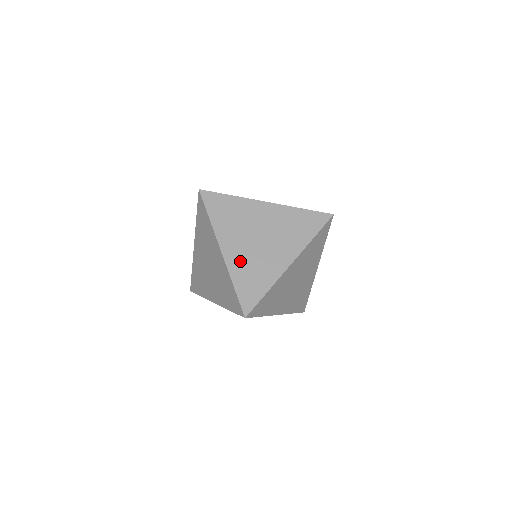
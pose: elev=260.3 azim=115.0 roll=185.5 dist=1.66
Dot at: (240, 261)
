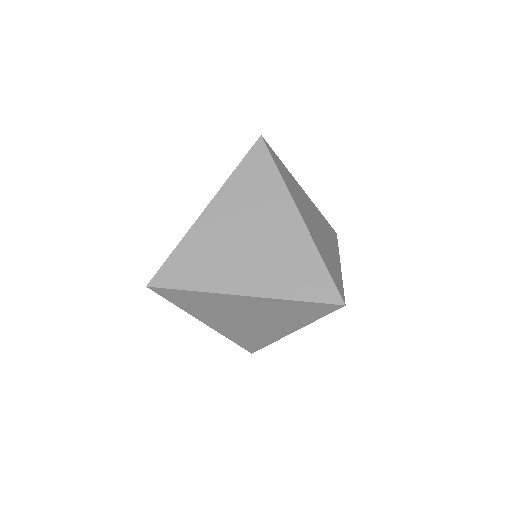
Dot at: (231, 330)
